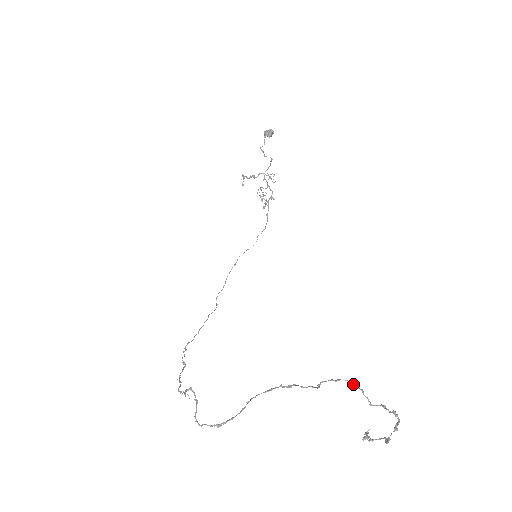
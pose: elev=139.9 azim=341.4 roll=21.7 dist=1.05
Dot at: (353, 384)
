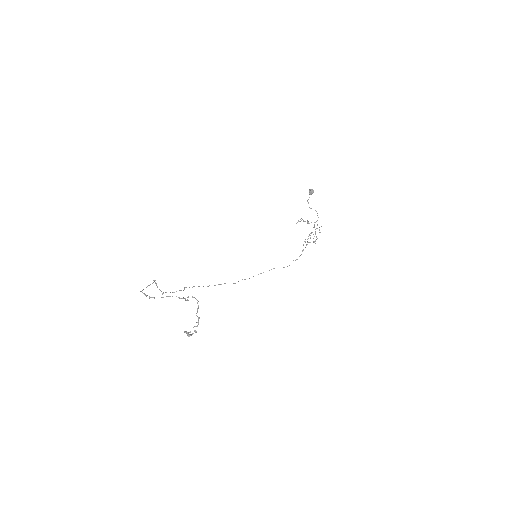
Dot at: (197, 302)
